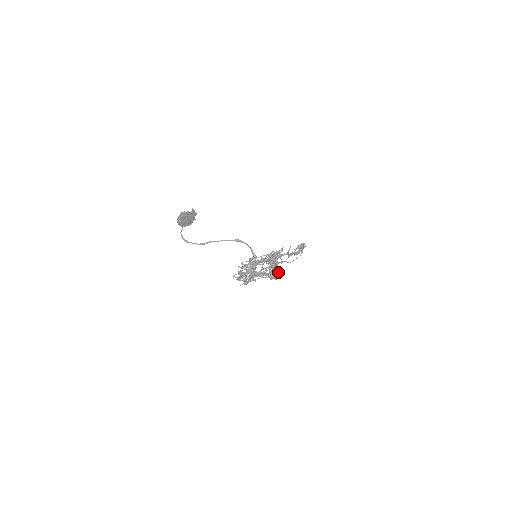
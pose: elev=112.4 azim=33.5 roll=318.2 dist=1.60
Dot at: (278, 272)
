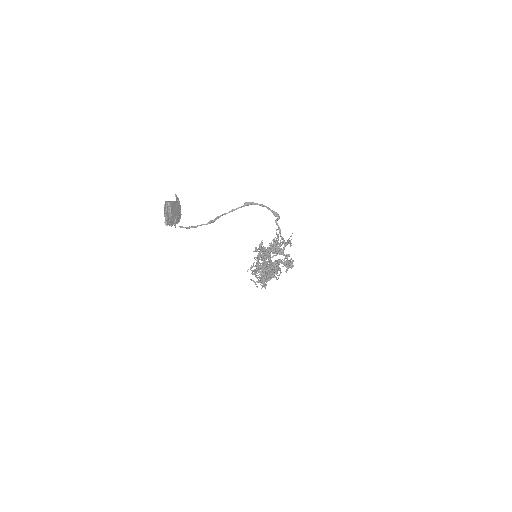
Dot at: occluded
